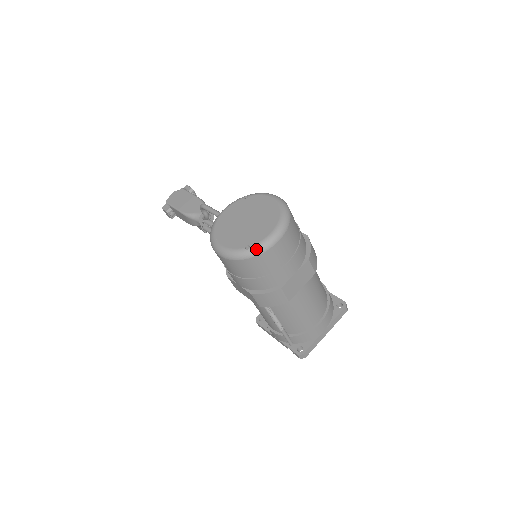
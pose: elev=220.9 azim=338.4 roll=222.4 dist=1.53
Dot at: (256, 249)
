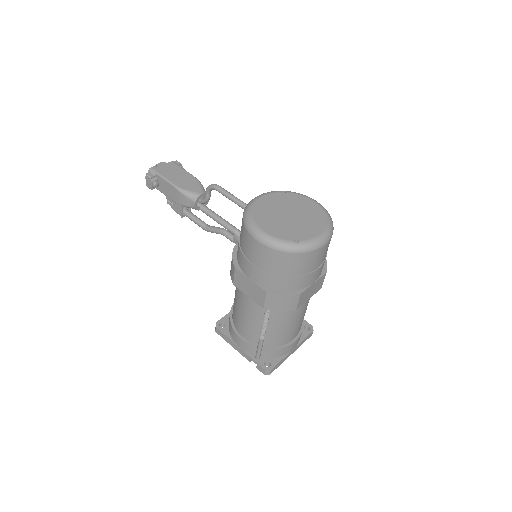
Dot at: (306, 245)
